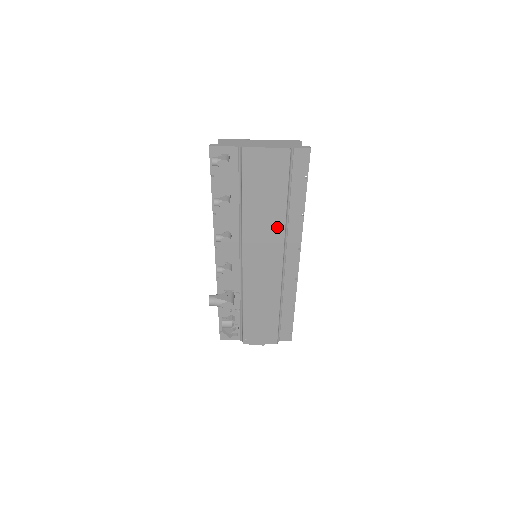
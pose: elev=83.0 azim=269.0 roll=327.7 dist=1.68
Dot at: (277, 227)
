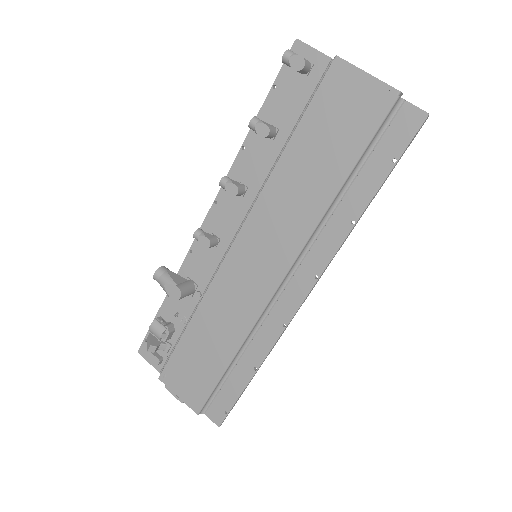
Dot at: (308, 215)
